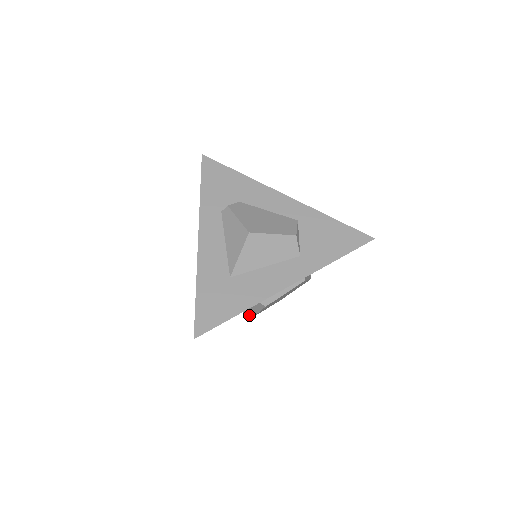
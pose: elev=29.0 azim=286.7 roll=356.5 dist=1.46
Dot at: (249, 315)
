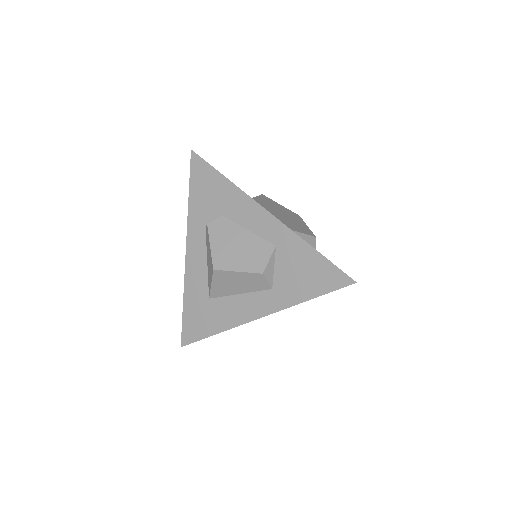
Dot at: occluded
